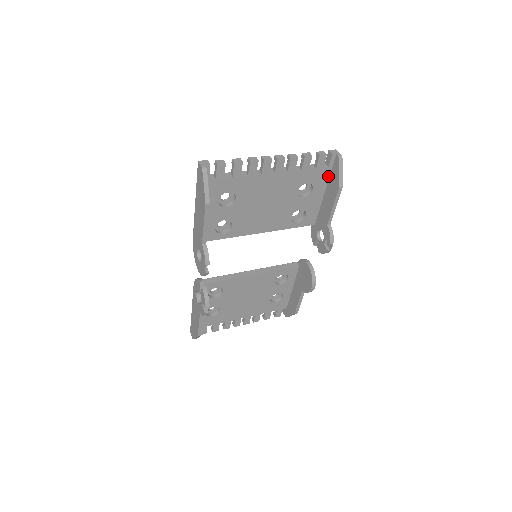
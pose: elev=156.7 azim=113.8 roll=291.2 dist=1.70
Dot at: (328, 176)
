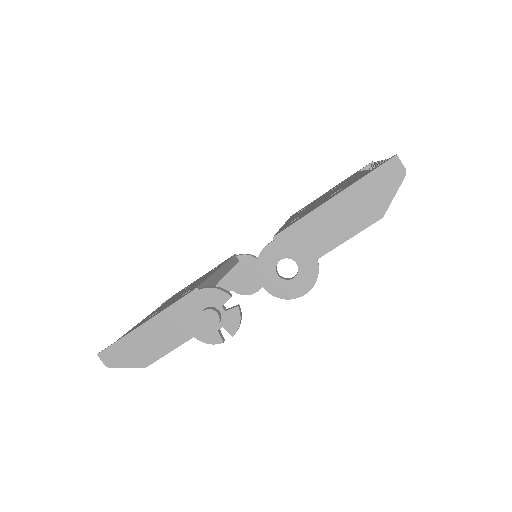
Dot at: occluded
